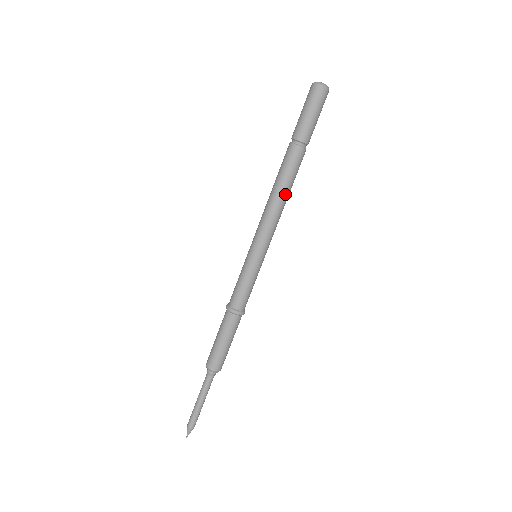
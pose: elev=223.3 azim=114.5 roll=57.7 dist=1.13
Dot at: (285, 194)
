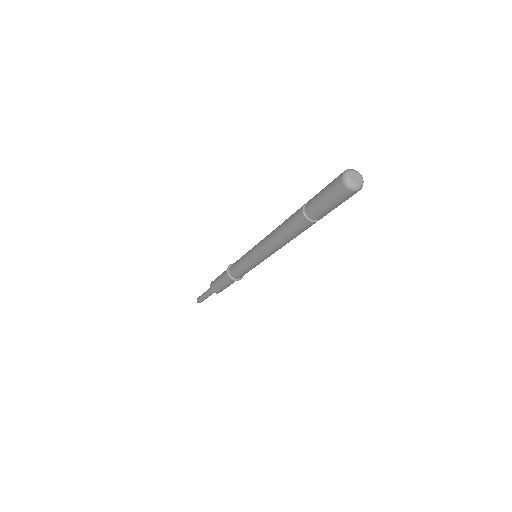
Dot at: (287, 241)
